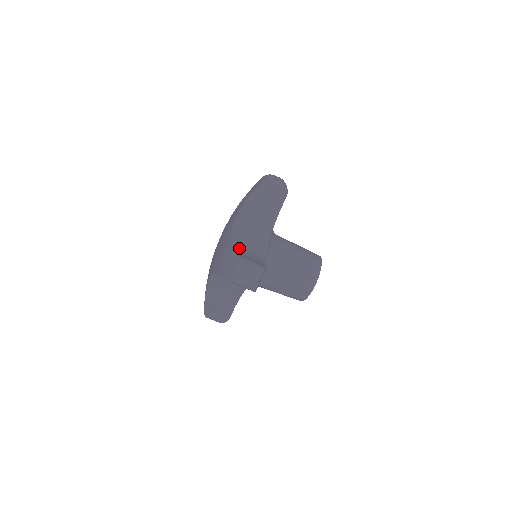
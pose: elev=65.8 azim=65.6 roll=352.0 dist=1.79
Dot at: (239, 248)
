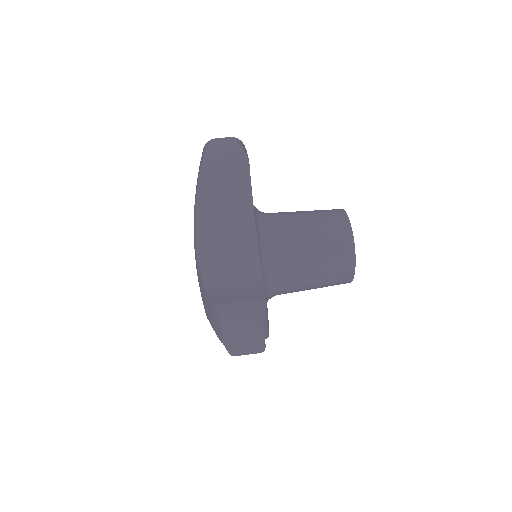
Dot at: (216, 282)
